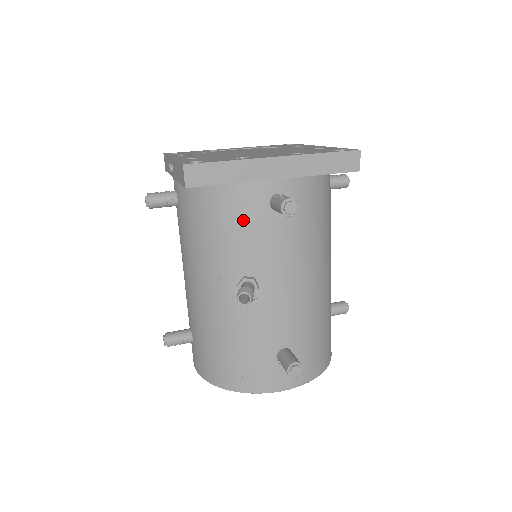
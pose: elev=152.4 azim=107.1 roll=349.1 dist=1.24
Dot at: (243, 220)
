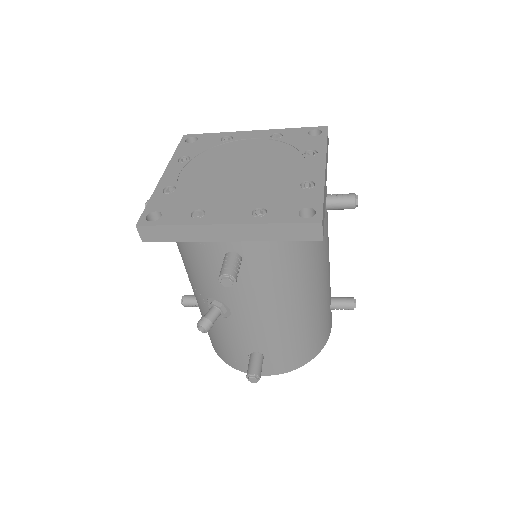
Dot at: (204, 264)
